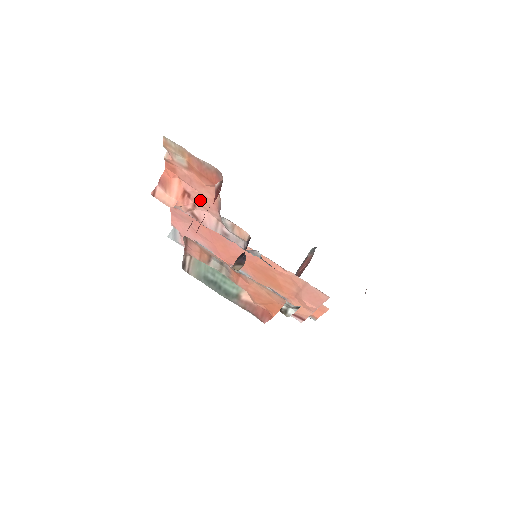
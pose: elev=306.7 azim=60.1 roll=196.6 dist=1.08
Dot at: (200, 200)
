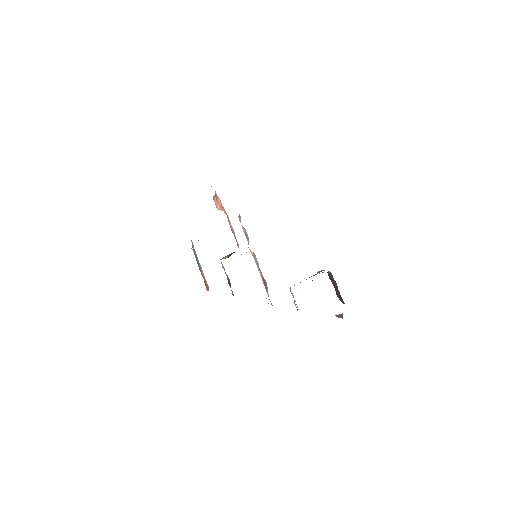
Dot at: occluded
